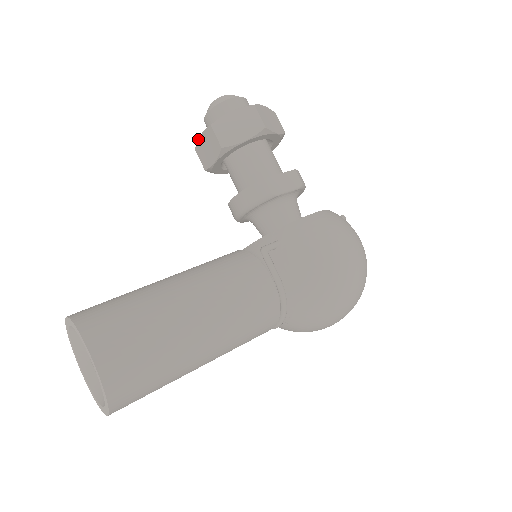
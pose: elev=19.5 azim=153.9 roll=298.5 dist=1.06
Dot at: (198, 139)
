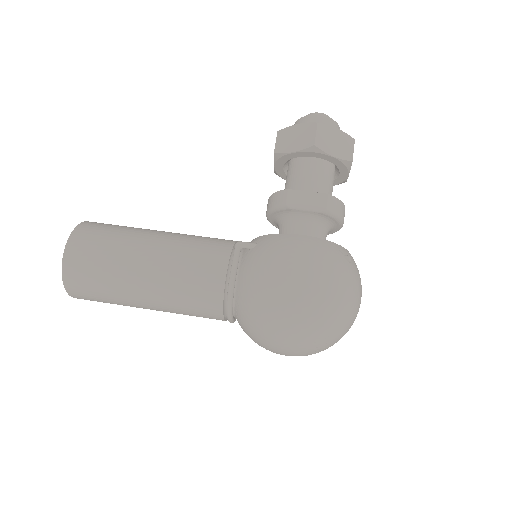
Dot at: occluded
